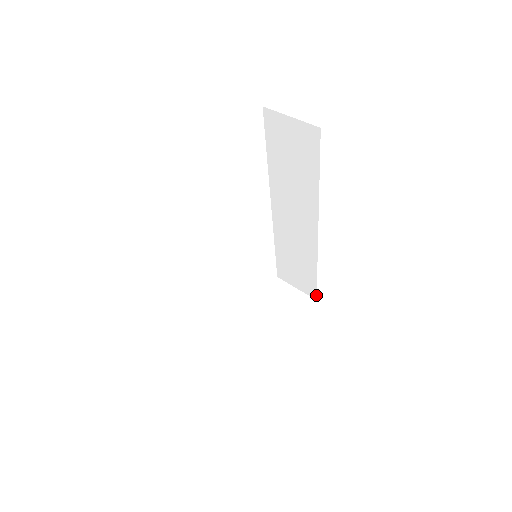
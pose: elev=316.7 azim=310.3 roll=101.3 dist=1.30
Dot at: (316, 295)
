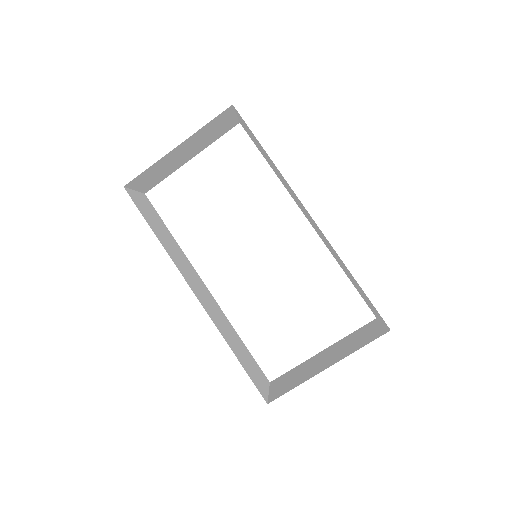
Dot at: (384, 321)
